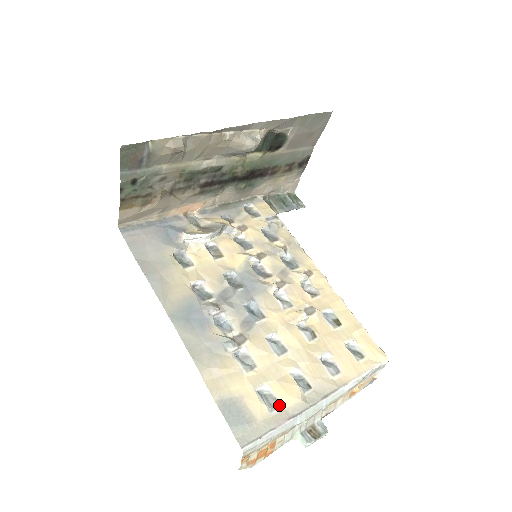
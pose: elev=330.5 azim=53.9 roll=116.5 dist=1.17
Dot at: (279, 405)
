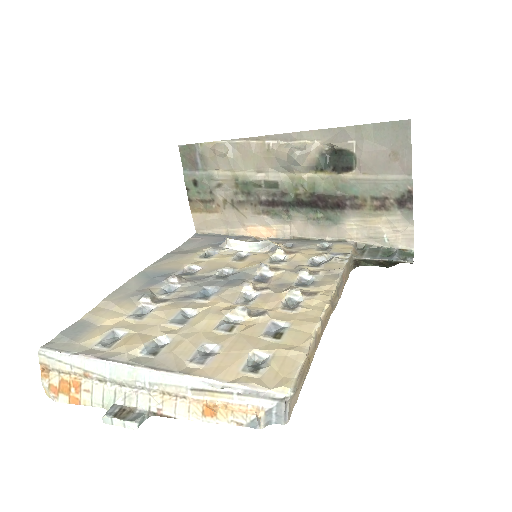
Dot at: (109, 347)
